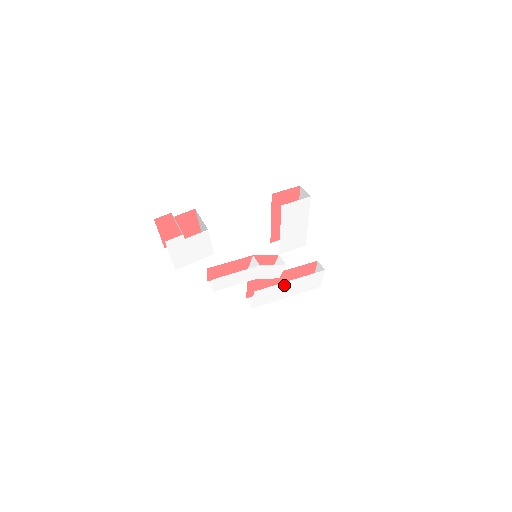
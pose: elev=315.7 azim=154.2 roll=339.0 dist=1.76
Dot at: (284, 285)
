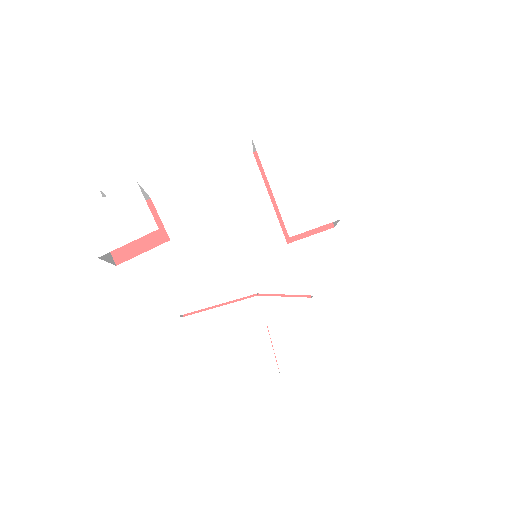
Dot at: (335, 317)
